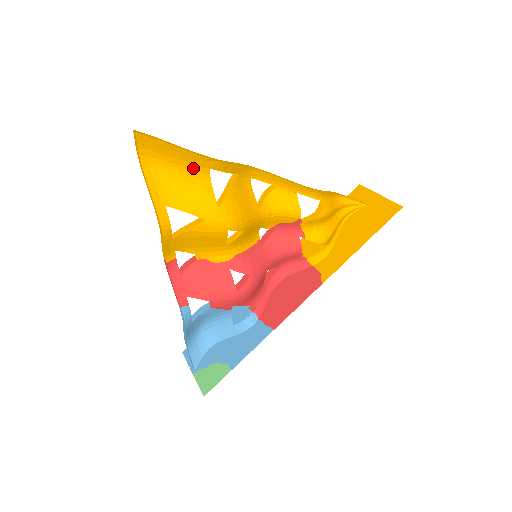
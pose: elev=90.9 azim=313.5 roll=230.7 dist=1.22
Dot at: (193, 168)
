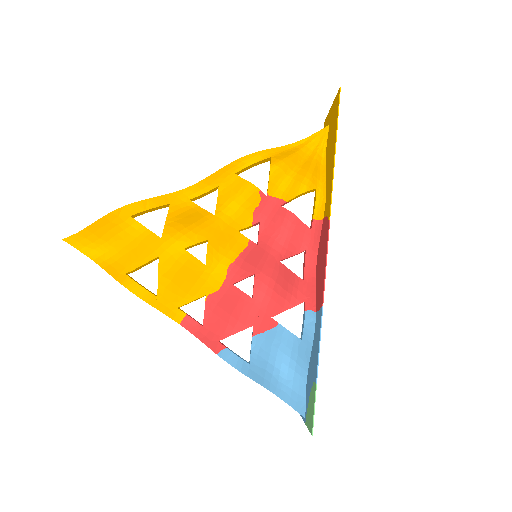
Dot at: (122, 228)
